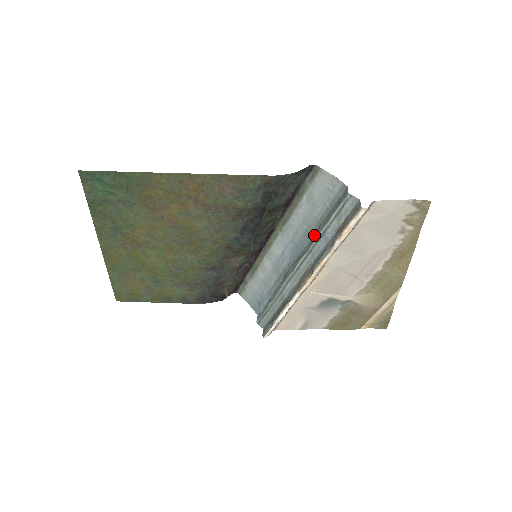
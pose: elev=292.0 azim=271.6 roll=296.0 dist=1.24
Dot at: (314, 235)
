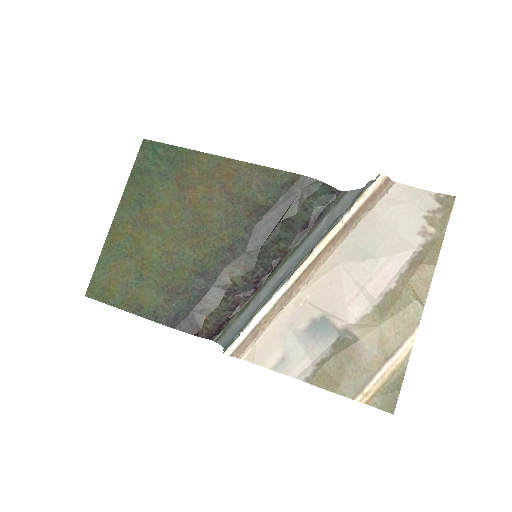
Dot at: occluded
